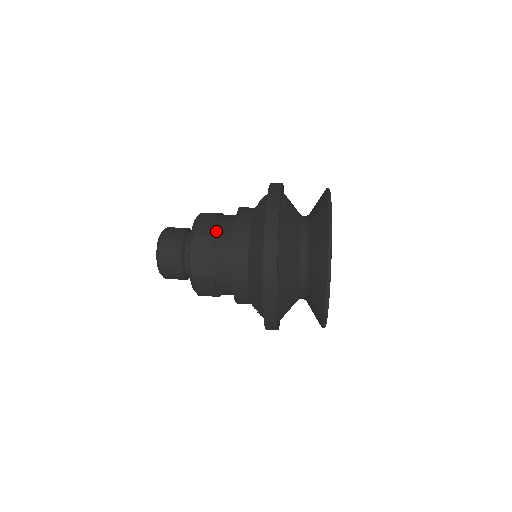
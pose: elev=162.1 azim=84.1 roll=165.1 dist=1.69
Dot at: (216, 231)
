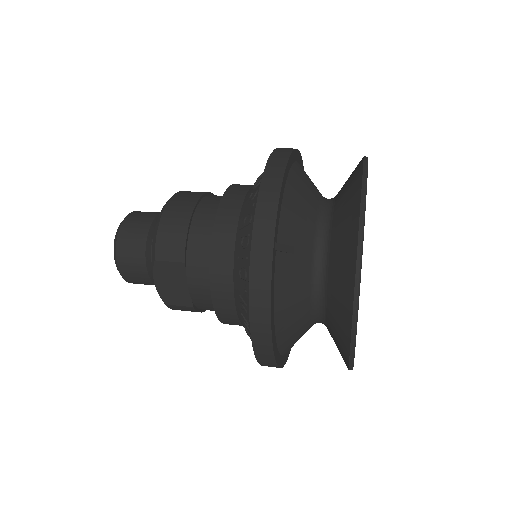
Dot at: (187, 250)
